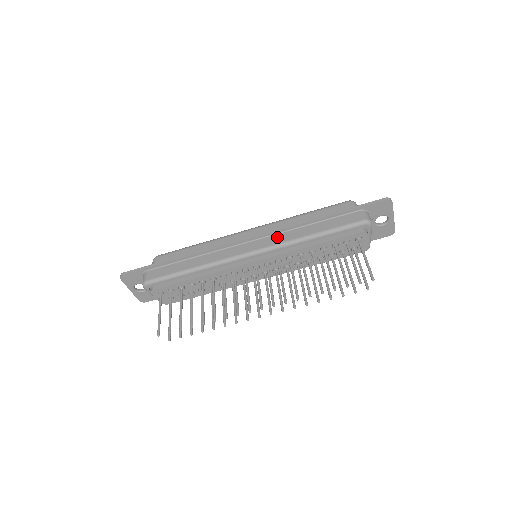
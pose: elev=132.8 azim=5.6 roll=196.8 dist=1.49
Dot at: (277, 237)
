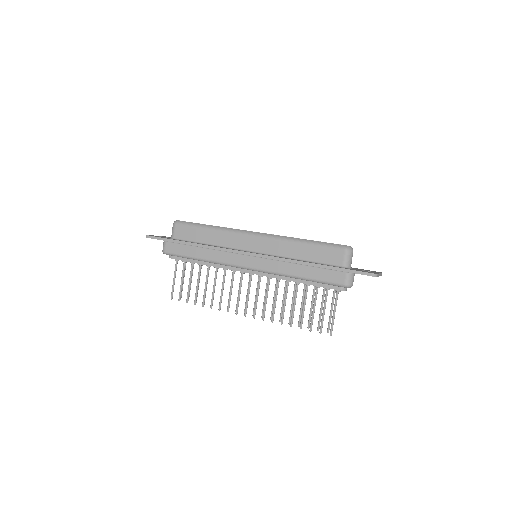
Dot at: (271, 263)
